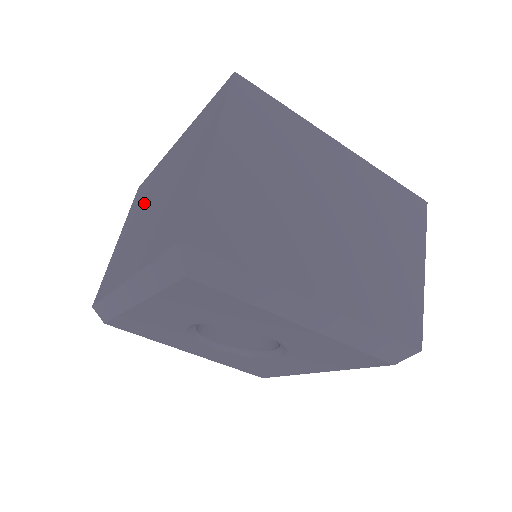
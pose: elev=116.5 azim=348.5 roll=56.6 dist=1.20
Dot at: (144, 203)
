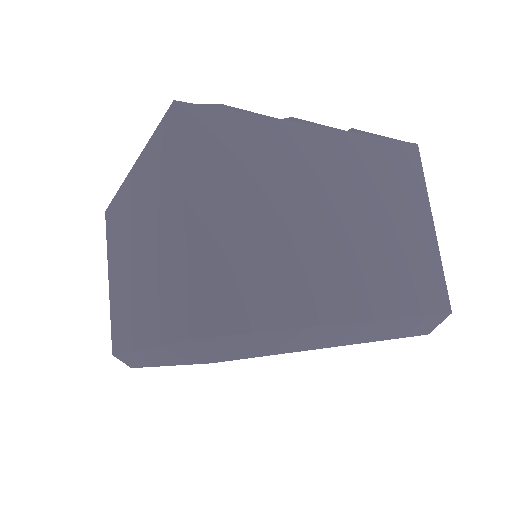
Dot at: (122, 243)
